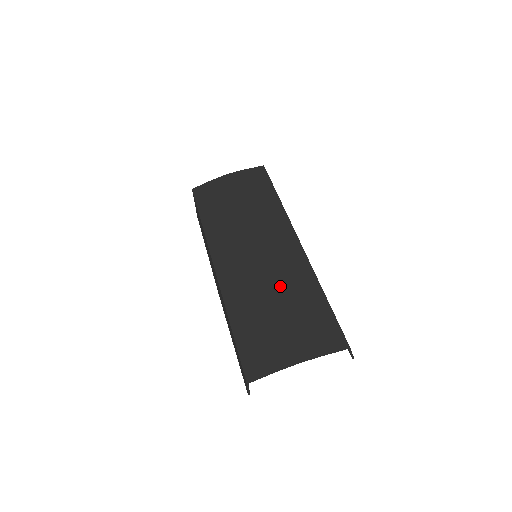
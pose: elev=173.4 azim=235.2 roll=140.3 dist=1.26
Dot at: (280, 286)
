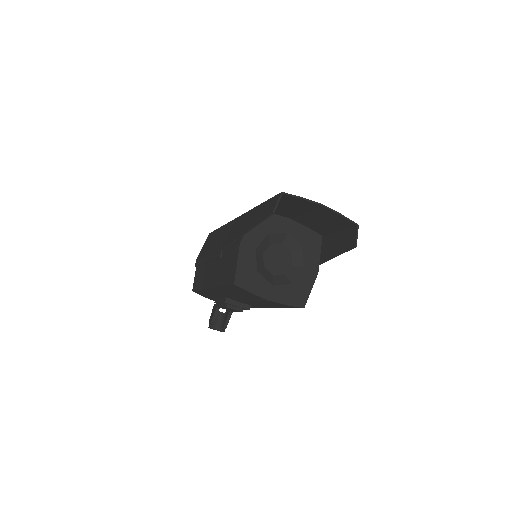
Dot at: occluded
